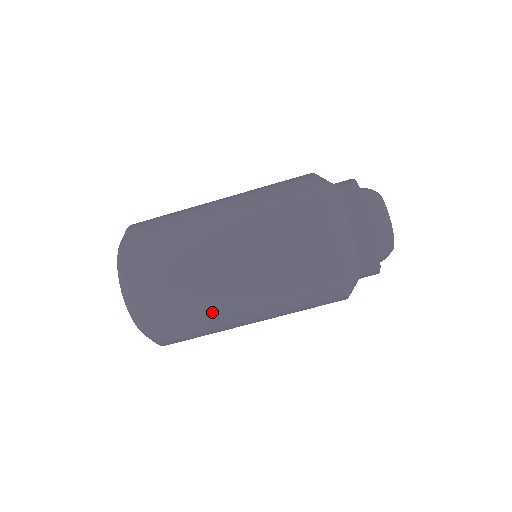
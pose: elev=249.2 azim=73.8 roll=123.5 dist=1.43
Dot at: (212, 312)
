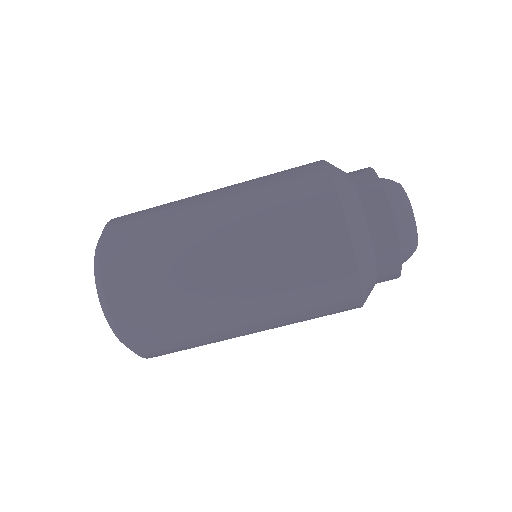
Dot at: (180, 246)
